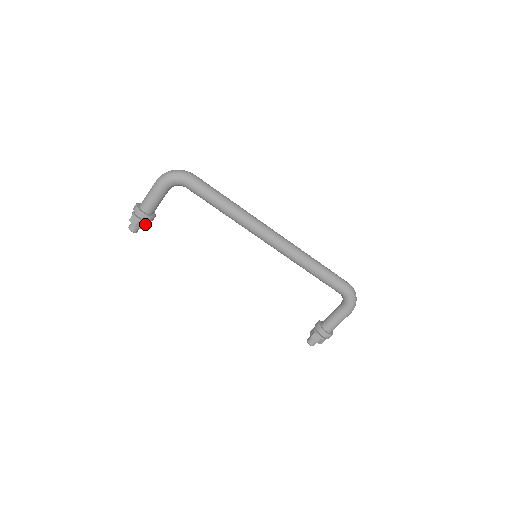
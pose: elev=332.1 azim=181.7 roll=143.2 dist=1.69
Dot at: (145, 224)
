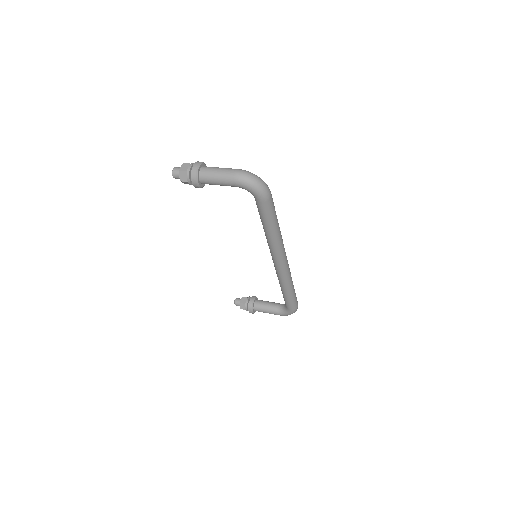
Dot at: occluded
